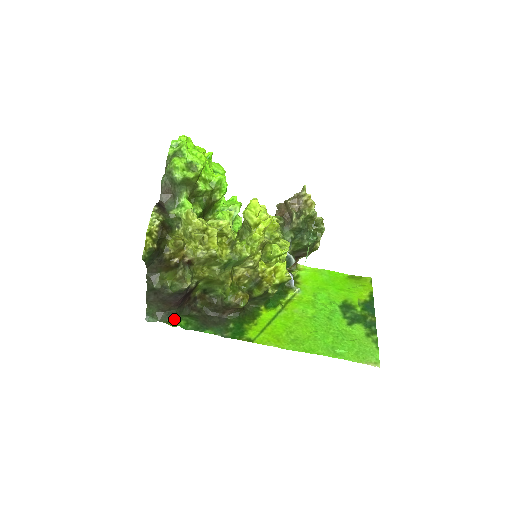
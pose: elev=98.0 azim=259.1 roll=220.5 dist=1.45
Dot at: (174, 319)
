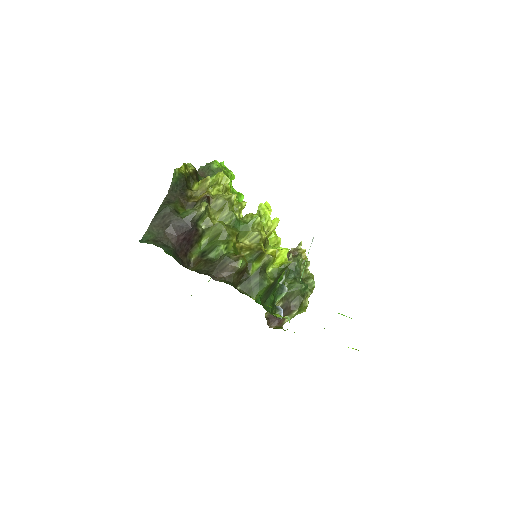
Dot at: (167, 253)
